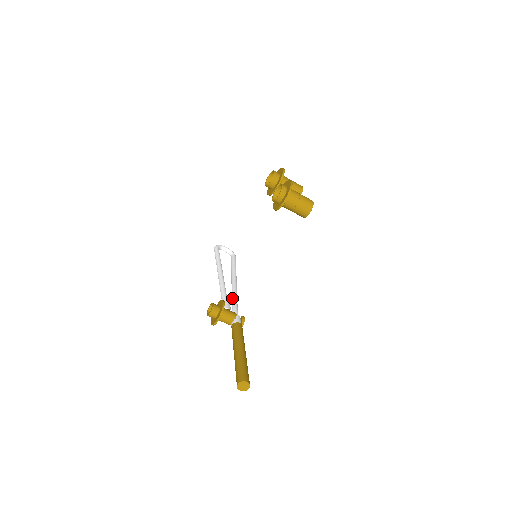
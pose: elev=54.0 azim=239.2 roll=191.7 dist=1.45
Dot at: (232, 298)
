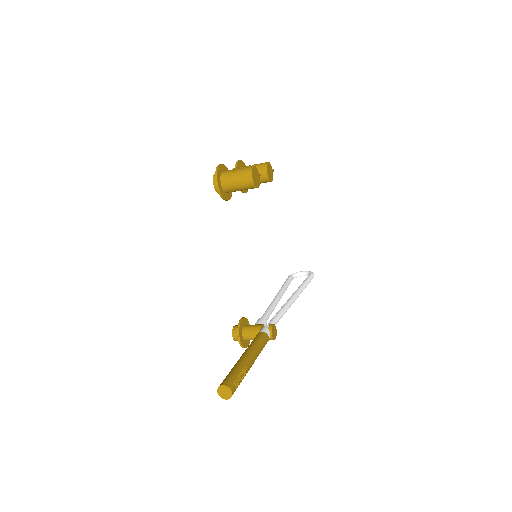
Dot at: occluded
